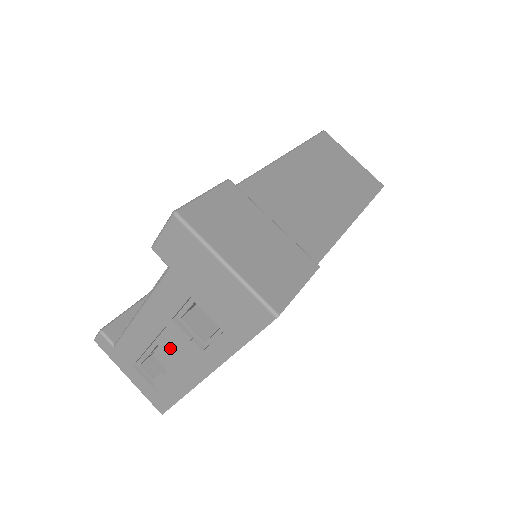
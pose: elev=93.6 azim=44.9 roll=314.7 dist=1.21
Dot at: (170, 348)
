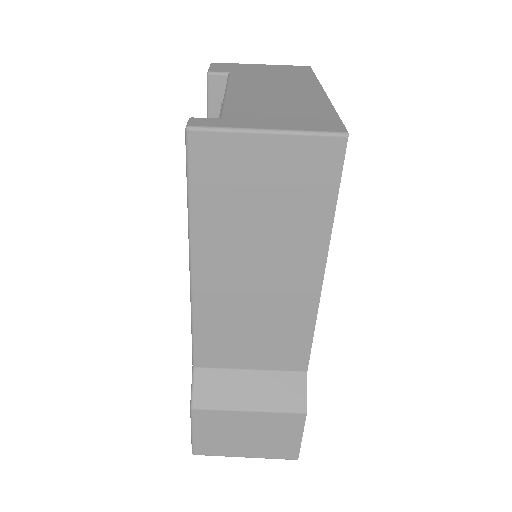
Dot at: occluded
